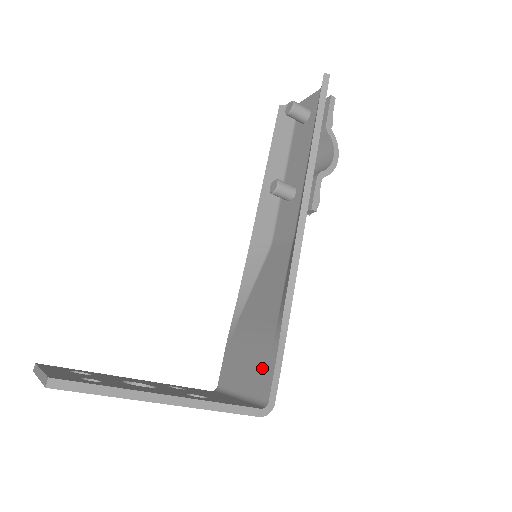
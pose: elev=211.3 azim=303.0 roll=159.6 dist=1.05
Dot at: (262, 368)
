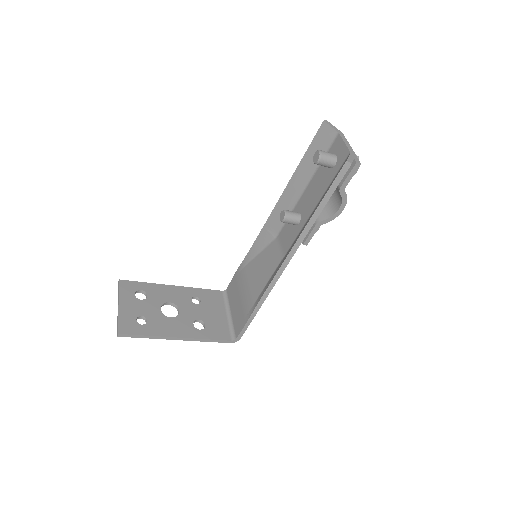
Dot at: (240, 318)
